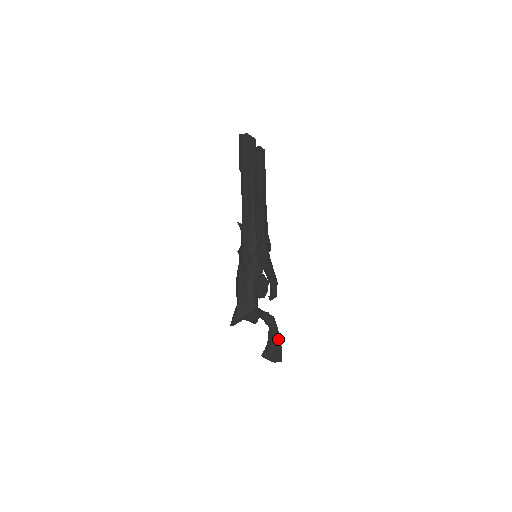
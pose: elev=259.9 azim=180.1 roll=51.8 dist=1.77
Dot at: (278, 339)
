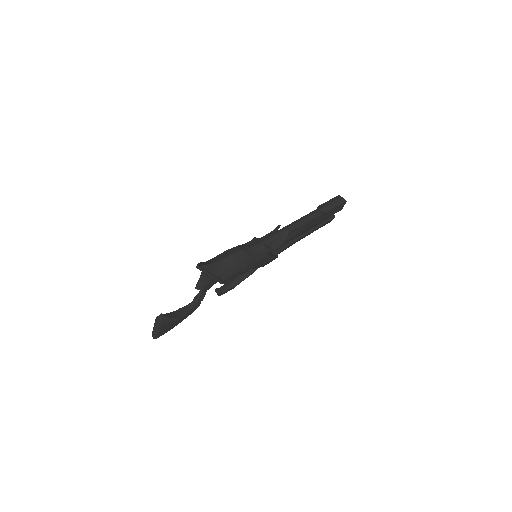
Dot at: (180, 321)
